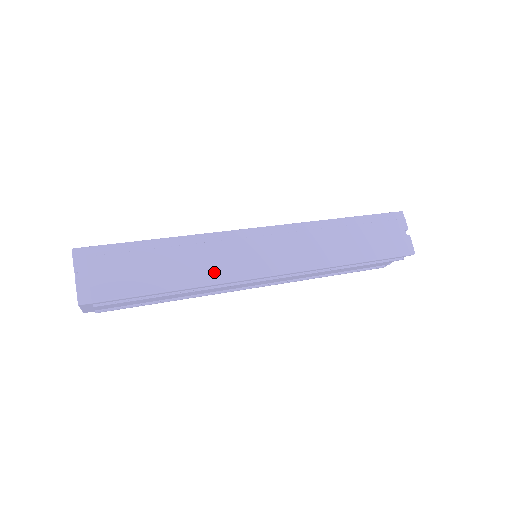
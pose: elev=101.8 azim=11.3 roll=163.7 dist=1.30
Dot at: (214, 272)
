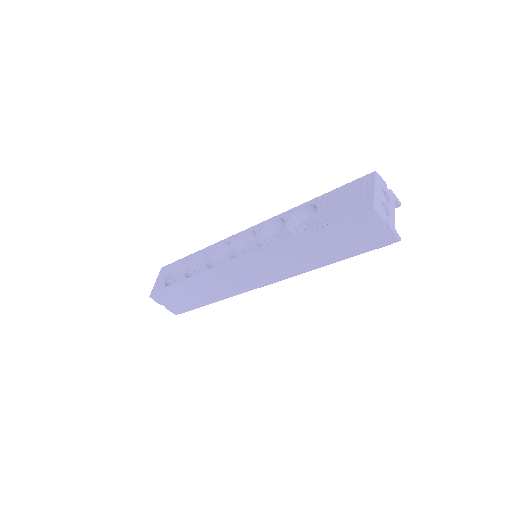
Dot at: (229, 291)
